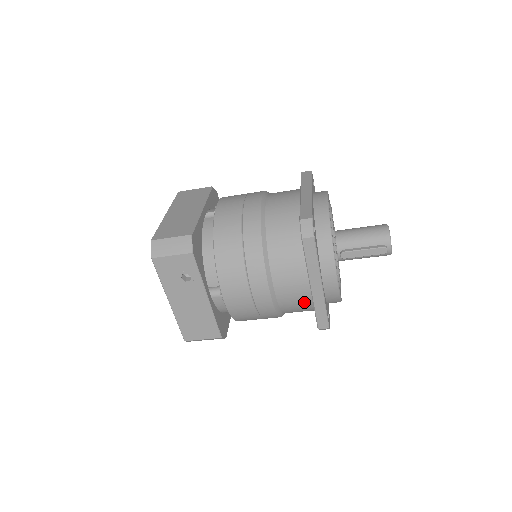
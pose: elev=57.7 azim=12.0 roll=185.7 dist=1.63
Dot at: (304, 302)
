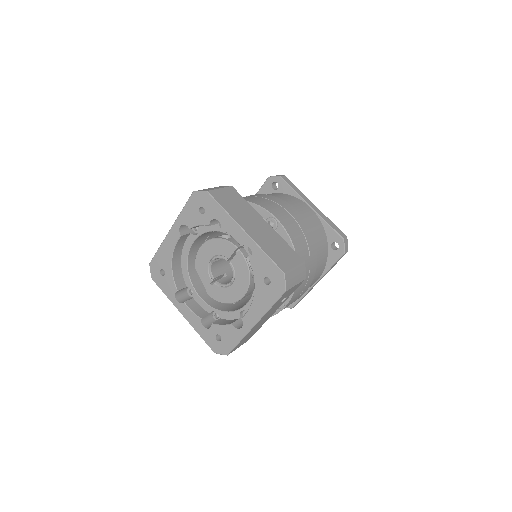
Dot at: occluded
